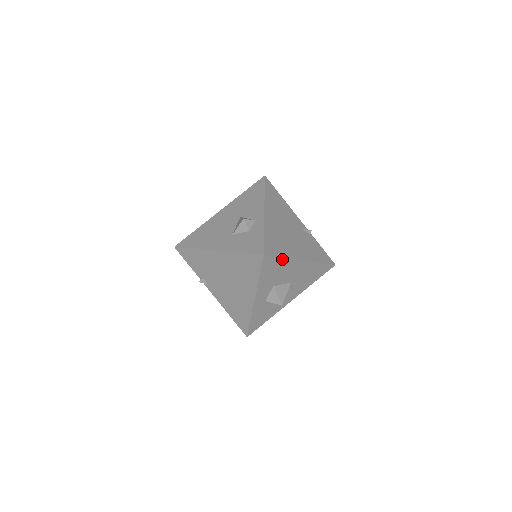
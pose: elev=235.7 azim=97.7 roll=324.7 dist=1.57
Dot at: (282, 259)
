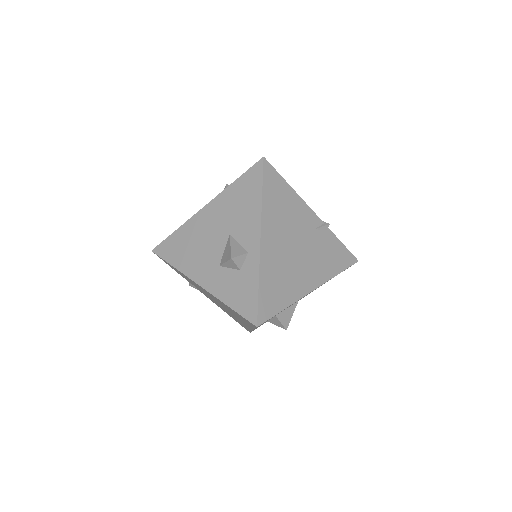
Dot at: (283, 309)
